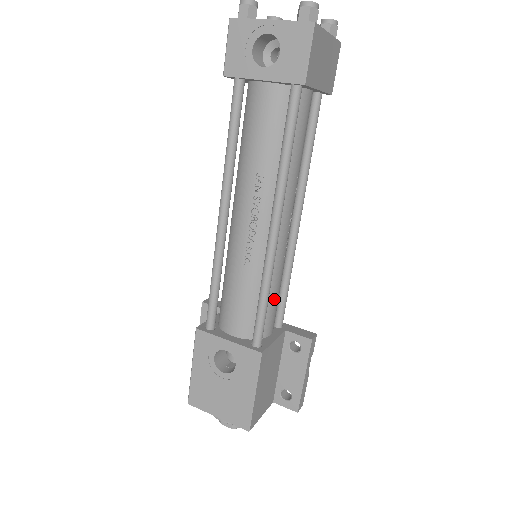
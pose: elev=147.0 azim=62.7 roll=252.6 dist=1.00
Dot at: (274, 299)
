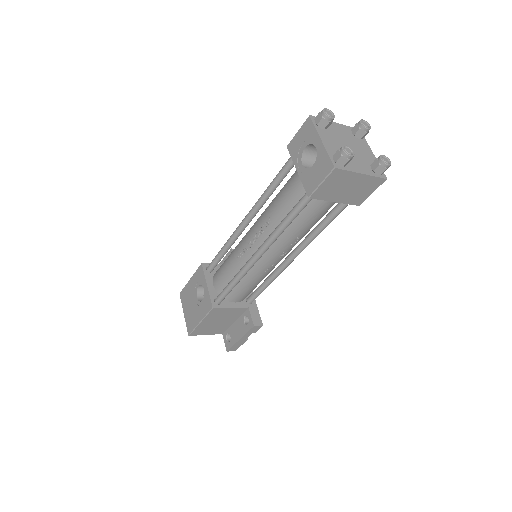
Dot at: (246, 287)
